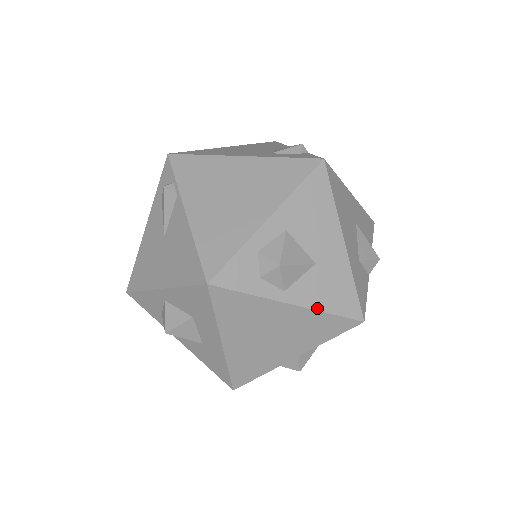
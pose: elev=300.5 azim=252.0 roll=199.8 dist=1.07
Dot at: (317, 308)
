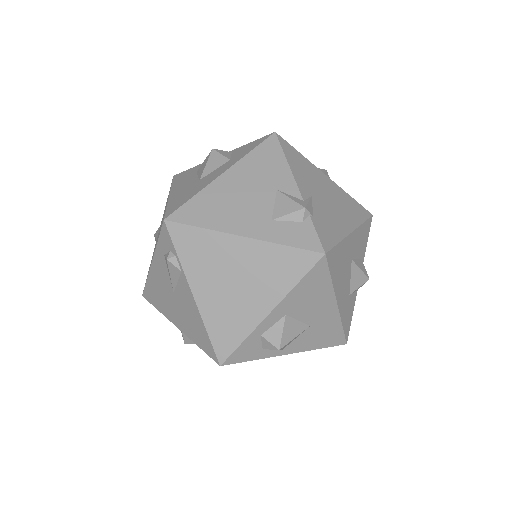
Dot at: (309, 349)
